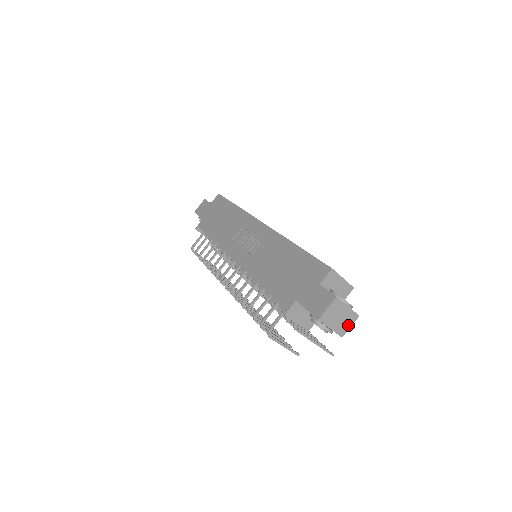
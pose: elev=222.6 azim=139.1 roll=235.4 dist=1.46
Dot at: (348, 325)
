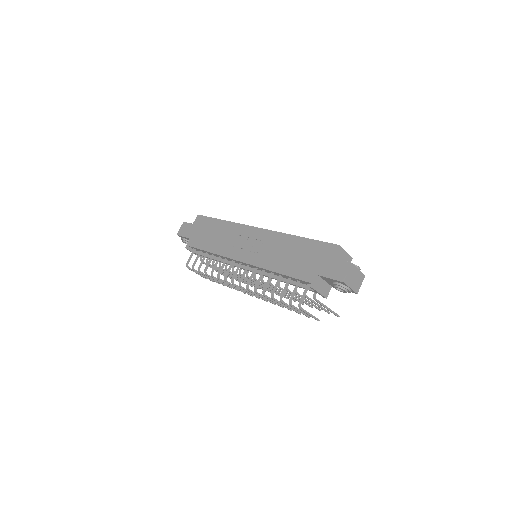
Dot at: (360, 284)
